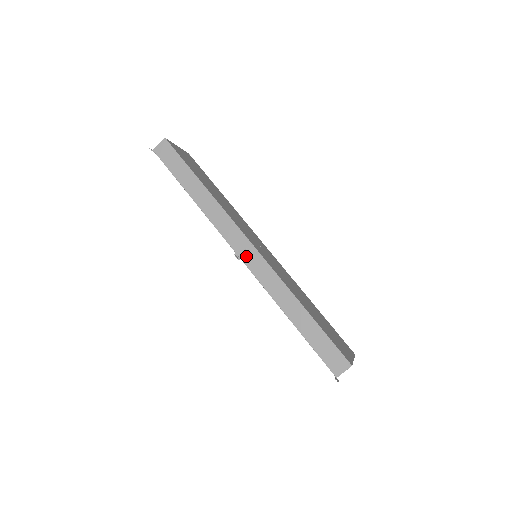
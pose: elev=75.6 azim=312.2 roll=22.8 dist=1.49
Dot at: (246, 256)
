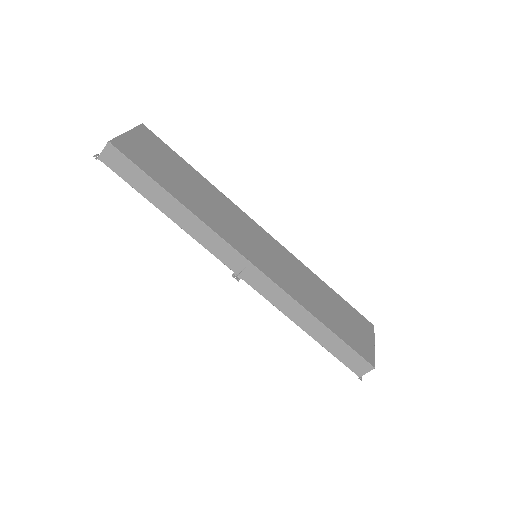
Dot at: (246, 275)
